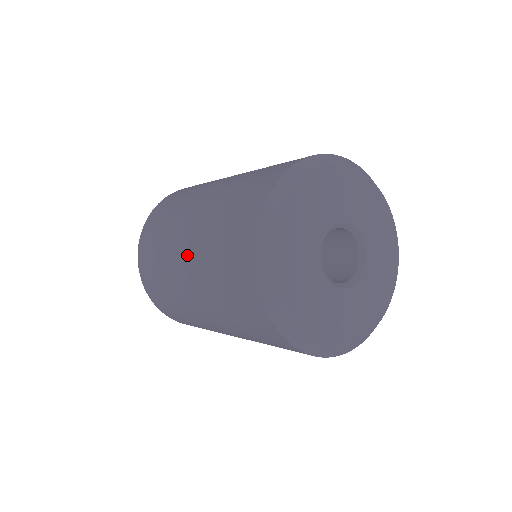
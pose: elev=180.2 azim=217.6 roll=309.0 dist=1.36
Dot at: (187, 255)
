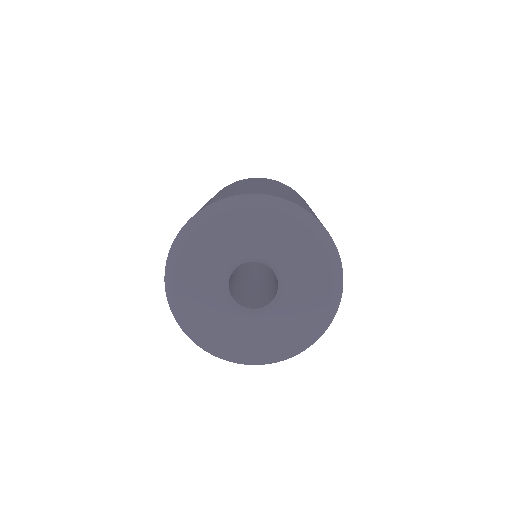
Dot at: occluded
